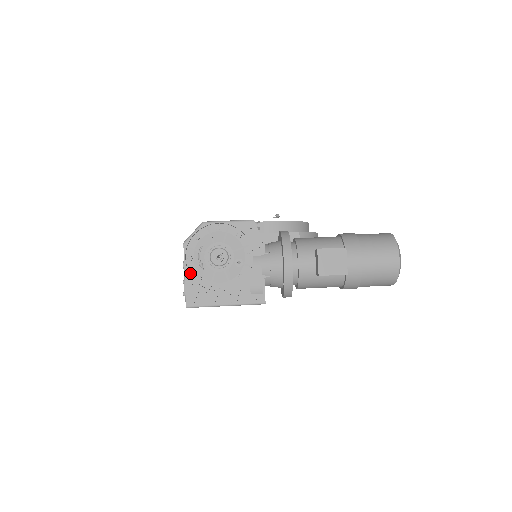
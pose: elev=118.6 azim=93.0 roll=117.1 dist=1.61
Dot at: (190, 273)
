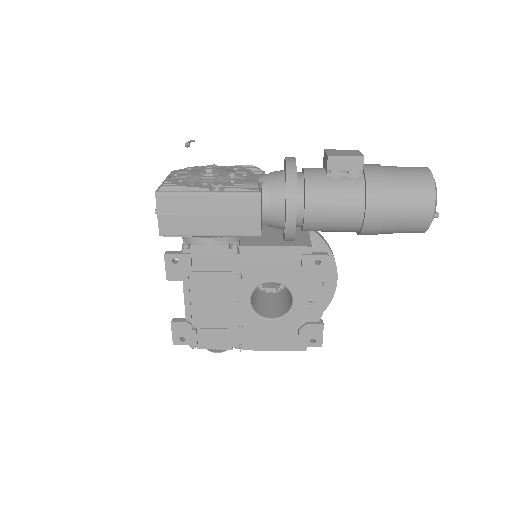
Dot at: (171, 180)
